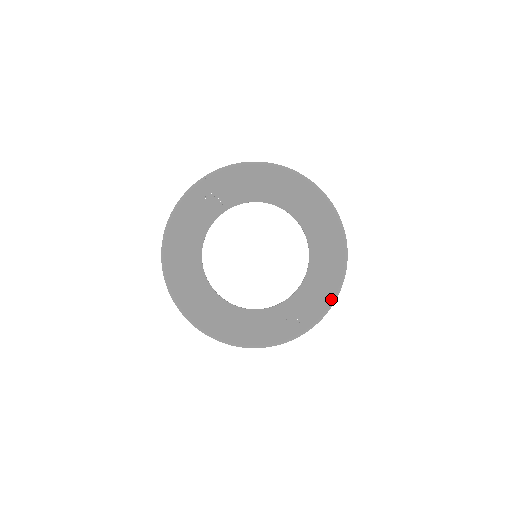
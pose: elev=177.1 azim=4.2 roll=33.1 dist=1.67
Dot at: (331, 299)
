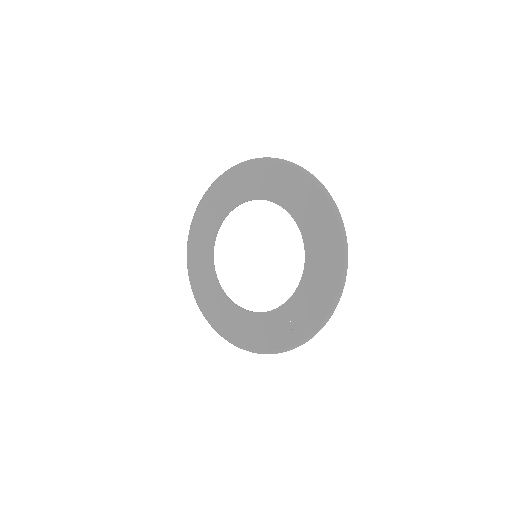
Dot at: (332, 301)
